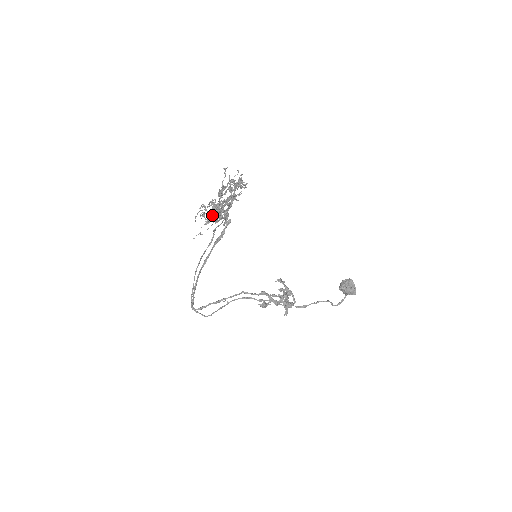
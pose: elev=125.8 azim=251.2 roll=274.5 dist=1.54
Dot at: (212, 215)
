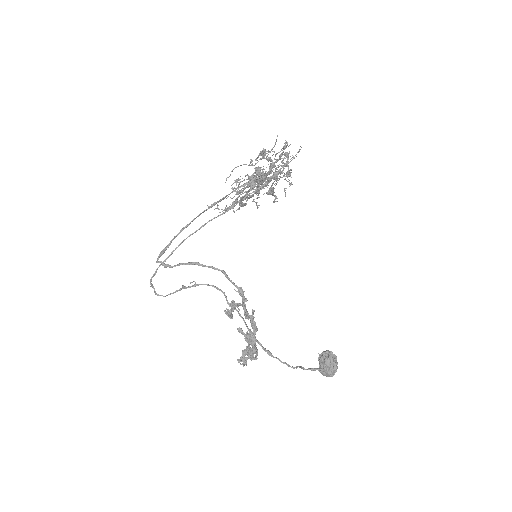
Dot at: occluded
